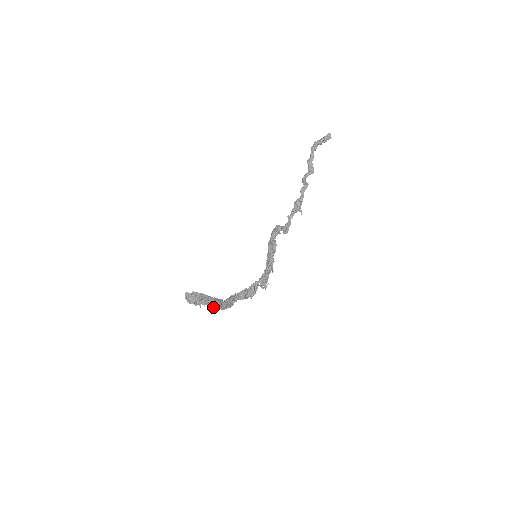
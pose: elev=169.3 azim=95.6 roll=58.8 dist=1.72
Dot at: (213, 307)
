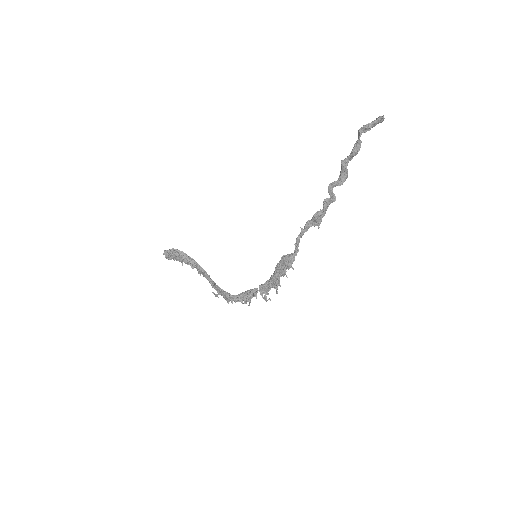
Dot at: occluded
